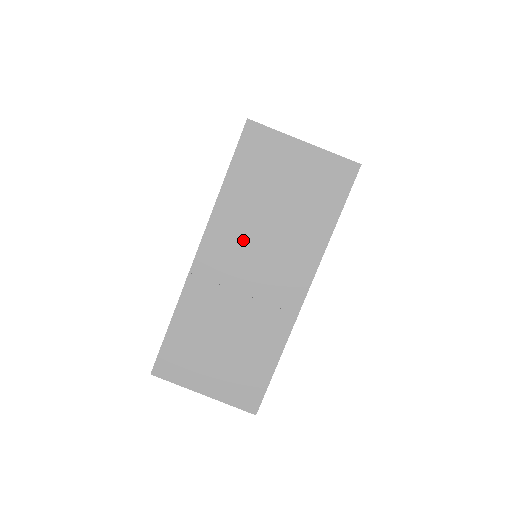
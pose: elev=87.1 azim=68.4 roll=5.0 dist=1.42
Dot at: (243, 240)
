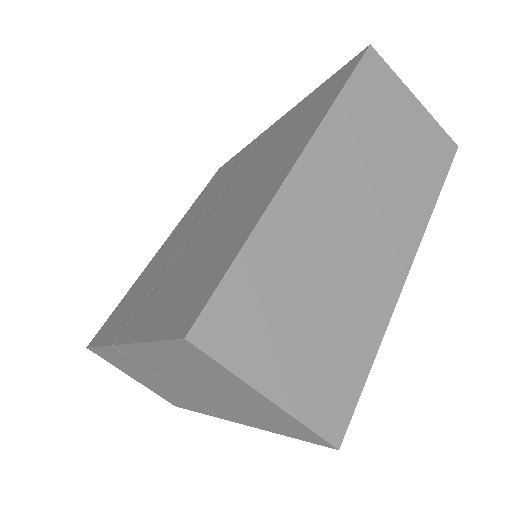
Dot at: (170, 373)
